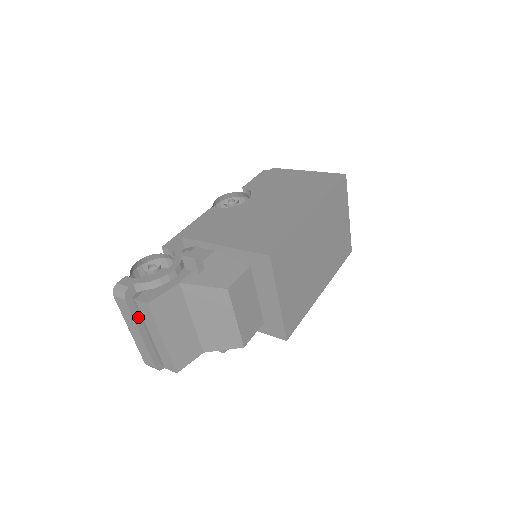
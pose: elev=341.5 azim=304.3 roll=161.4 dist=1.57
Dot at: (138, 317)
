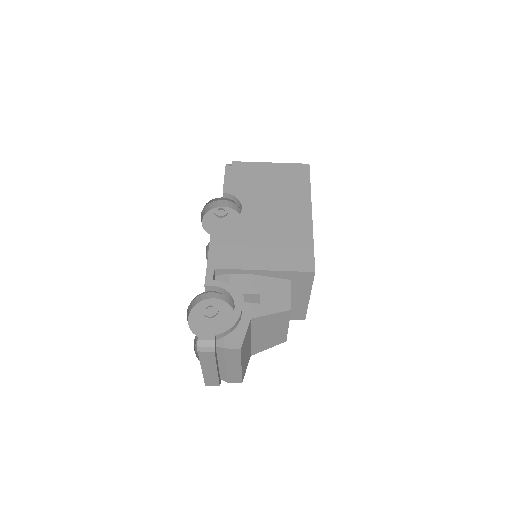
Dot at: (216, 358)
